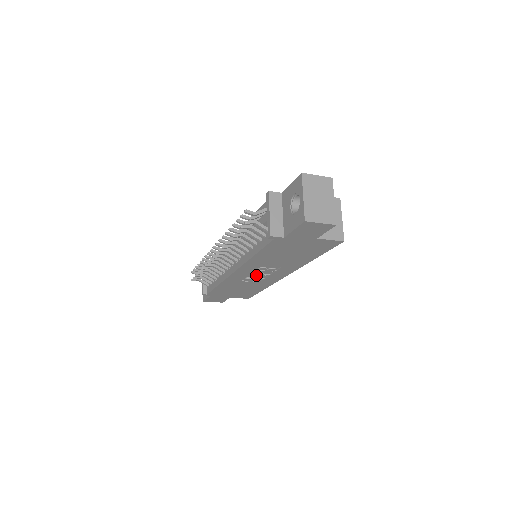
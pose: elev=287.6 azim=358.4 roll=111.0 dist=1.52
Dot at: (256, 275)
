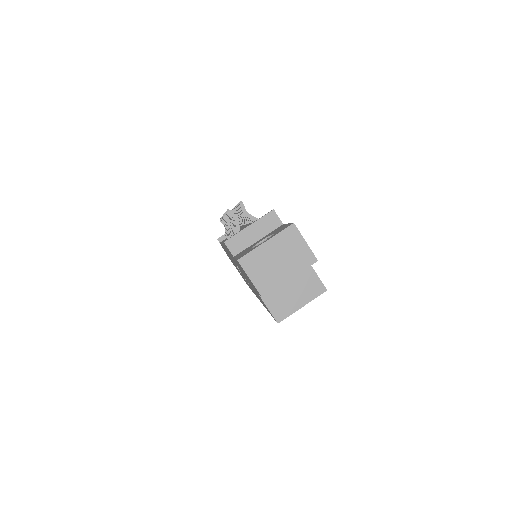
Dot at: occluded
